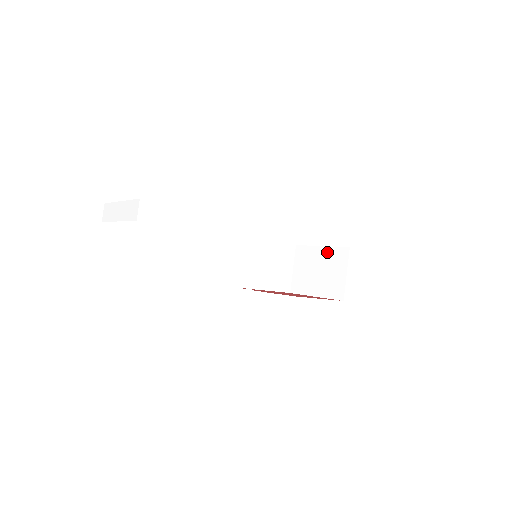
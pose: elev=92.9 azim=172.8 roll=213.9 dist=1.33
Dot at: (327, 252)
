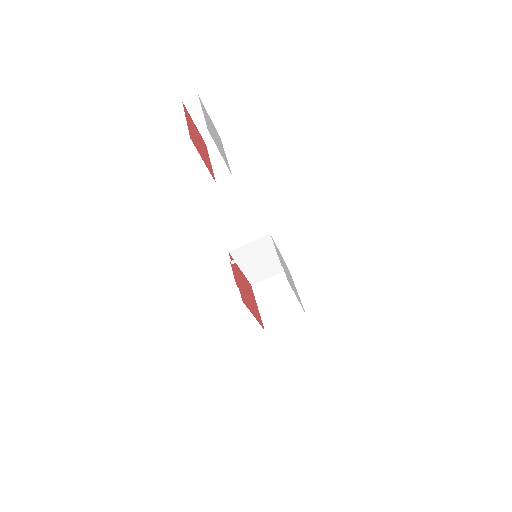
Dot at: (295, 298)
